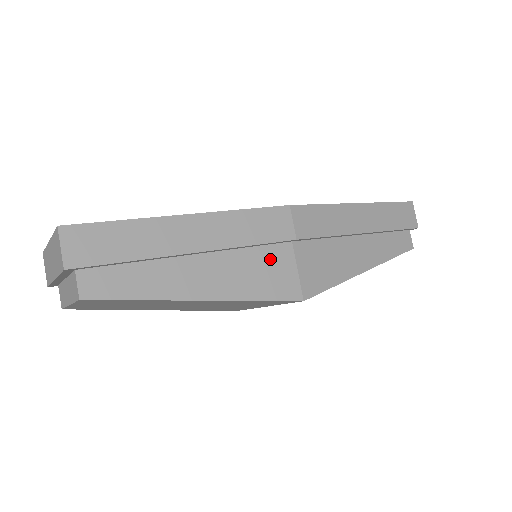
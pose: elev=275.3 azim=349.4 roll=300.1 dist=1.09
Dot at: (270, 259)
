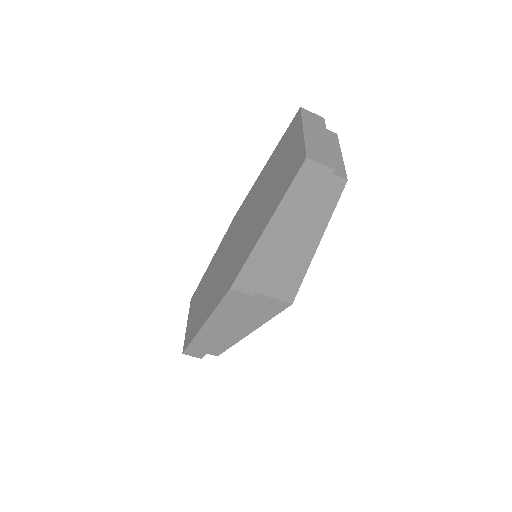
Dot at: (255, 305)
